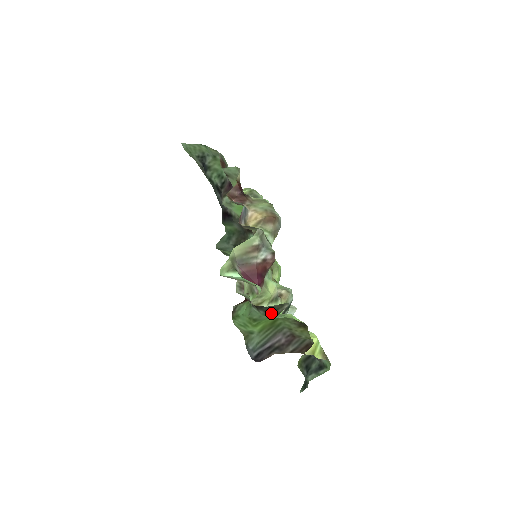
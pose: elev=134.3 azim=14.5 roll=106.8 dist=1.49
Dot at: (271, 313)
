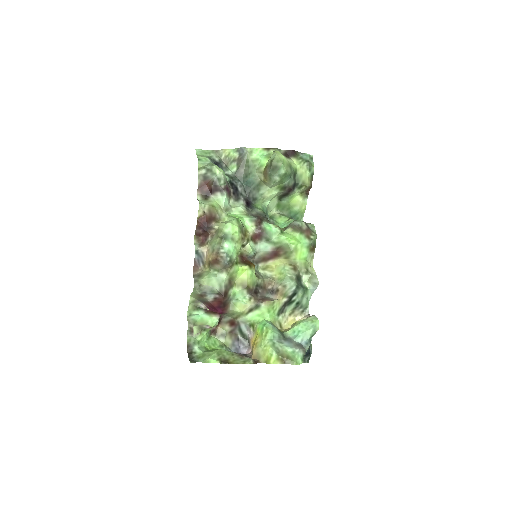
Dot at: (195, 360)
